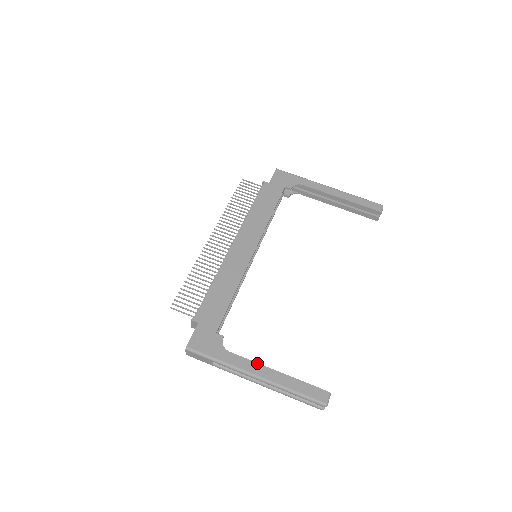
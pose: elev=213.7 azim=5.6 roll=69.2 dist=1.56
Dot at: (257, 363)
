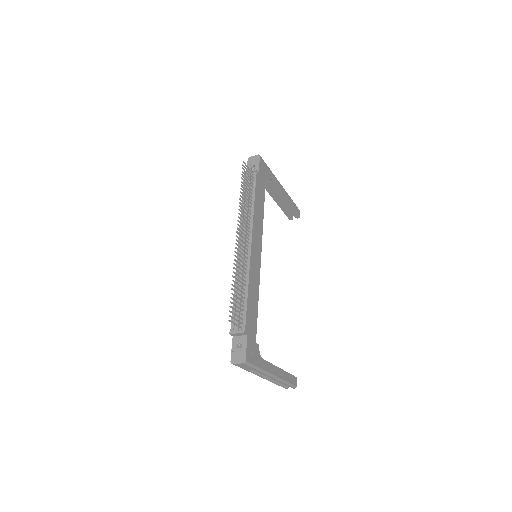
Dot at: (274, 365)
